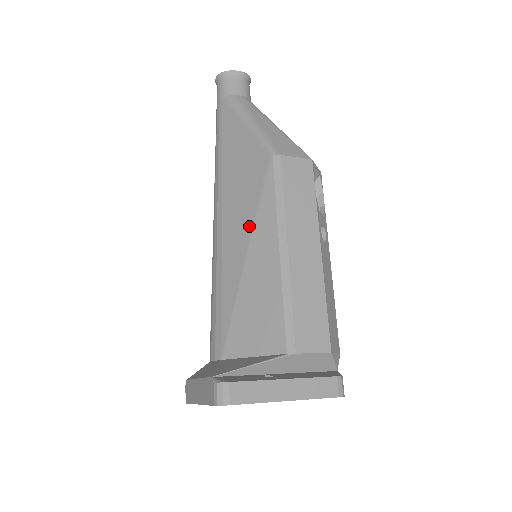
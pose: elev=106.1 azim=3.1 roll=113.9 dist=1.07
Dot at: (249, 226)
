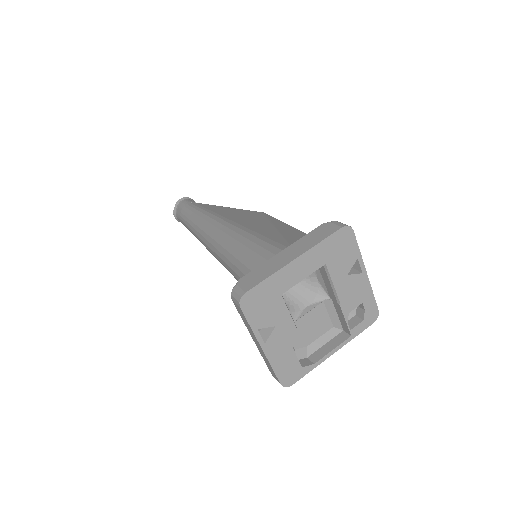
Dot at: (267, 223)
